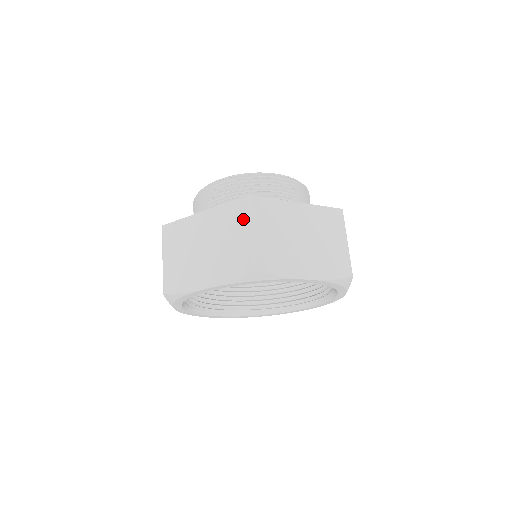
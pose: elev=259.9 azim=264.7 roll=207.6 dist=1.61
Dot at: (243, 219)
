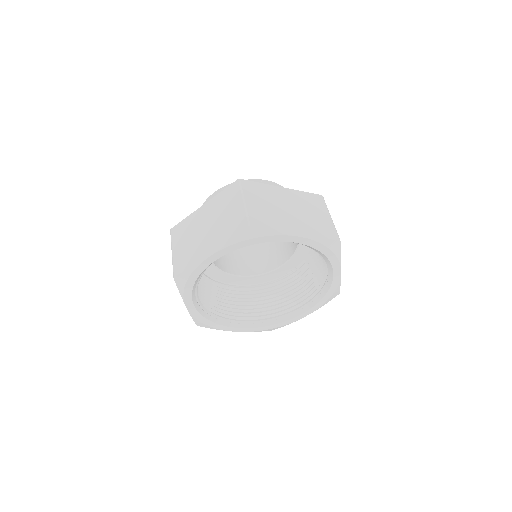
Dot at: (236, 195)
